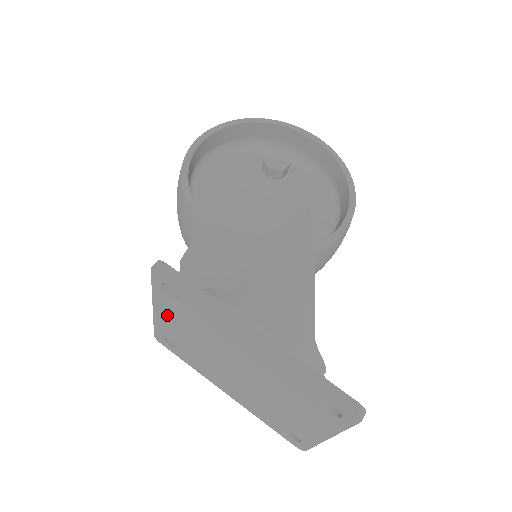
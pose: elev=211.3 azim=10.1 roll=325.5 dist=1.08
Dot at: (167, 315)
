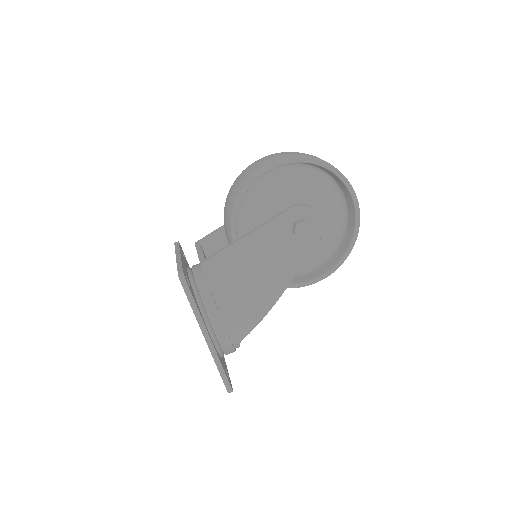
Dot at: occluded
